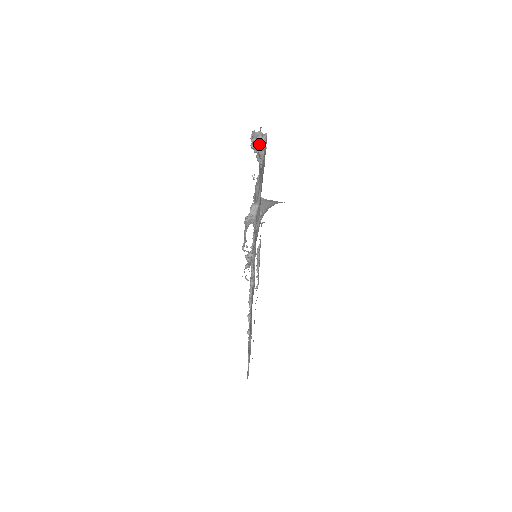
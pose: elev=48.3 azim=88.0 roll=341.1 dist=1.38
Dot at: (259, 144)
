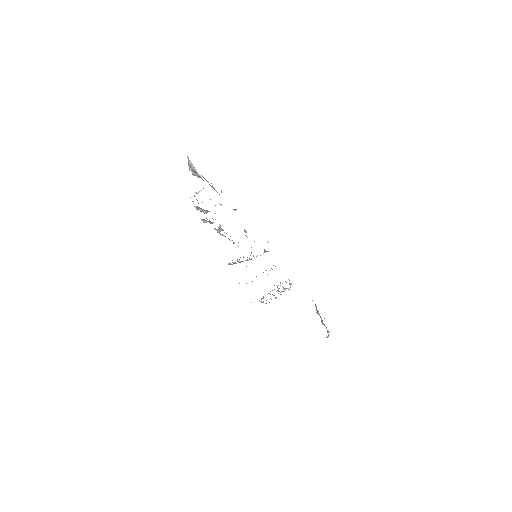
Dot at: (190, 166)
